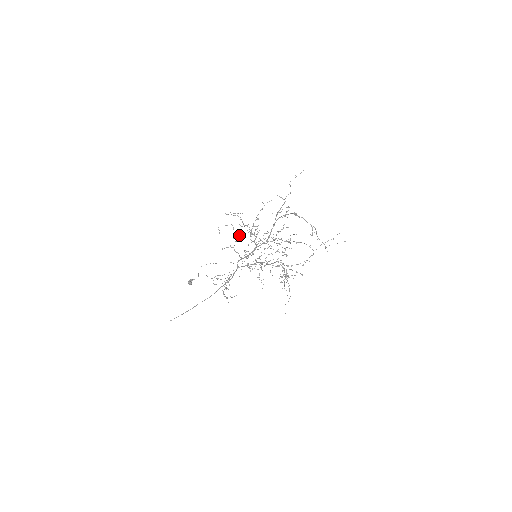
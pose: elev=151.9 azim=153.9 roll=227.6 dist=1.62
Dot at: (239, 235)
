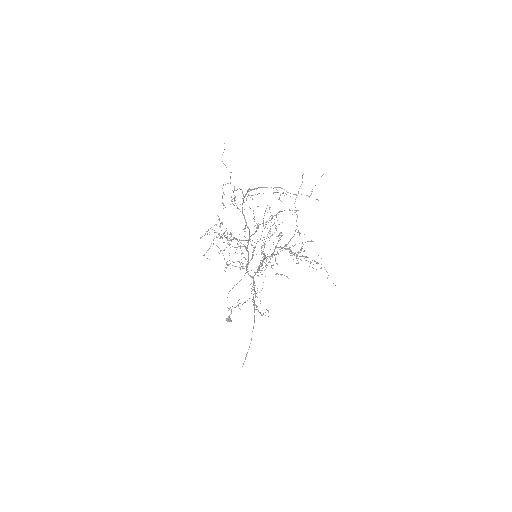
Dot at: occluded
